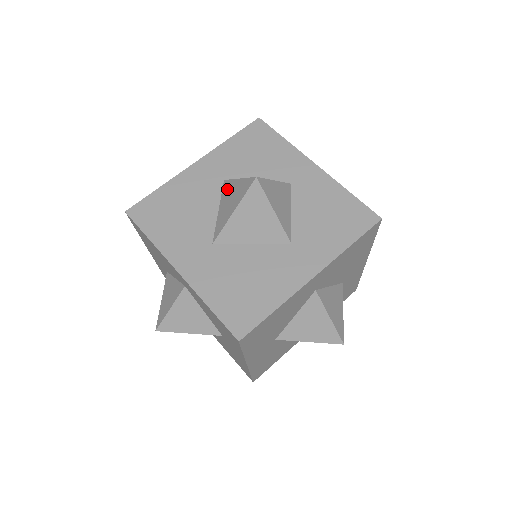
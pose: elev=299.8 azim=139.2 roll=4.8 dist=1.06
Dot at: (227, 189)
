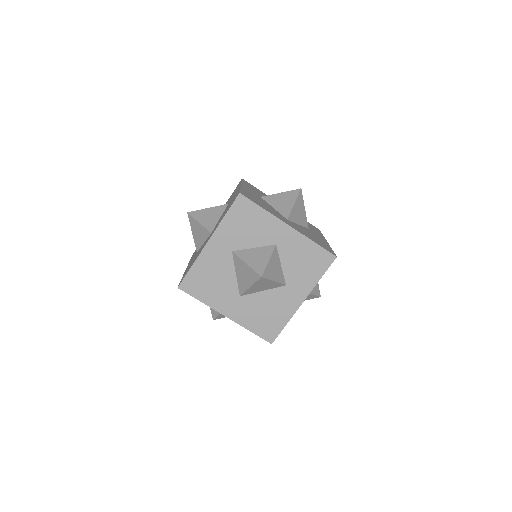
Dot at: (238, 263)
